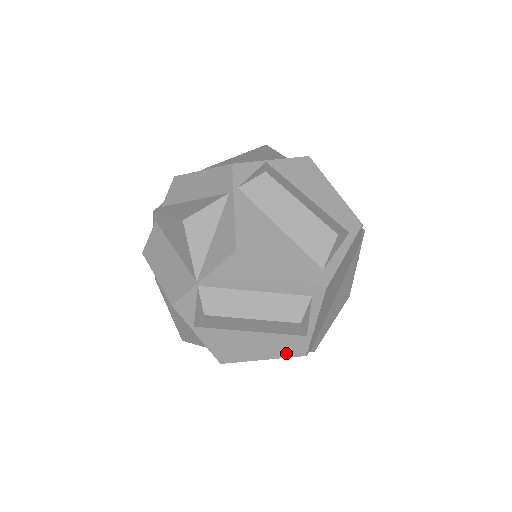
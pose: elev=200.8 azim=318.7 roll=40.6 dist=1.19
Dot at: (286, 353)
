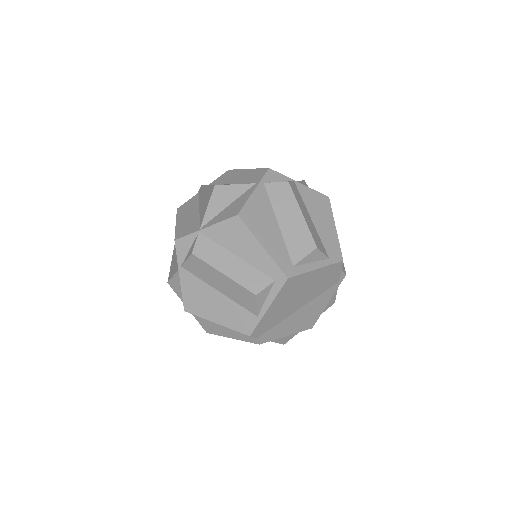
Dot at: (236, 326)
